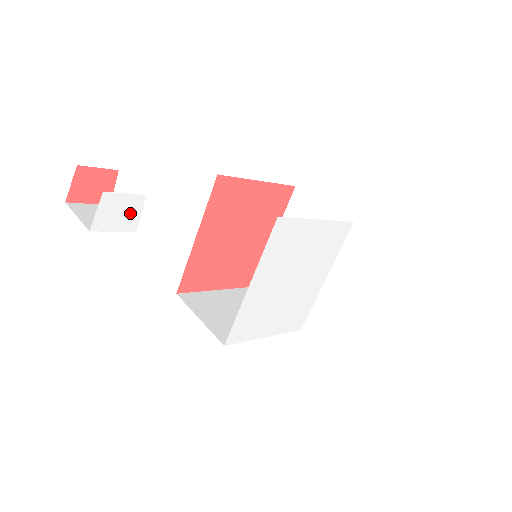
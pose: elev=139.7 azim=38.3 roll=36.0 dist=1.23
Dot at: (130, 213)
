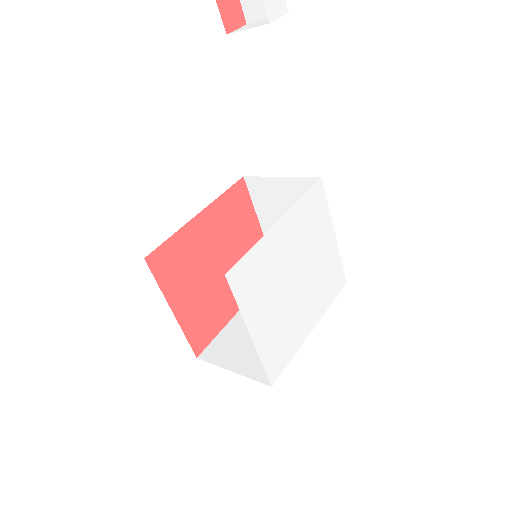
Dot at: (276, 6)
